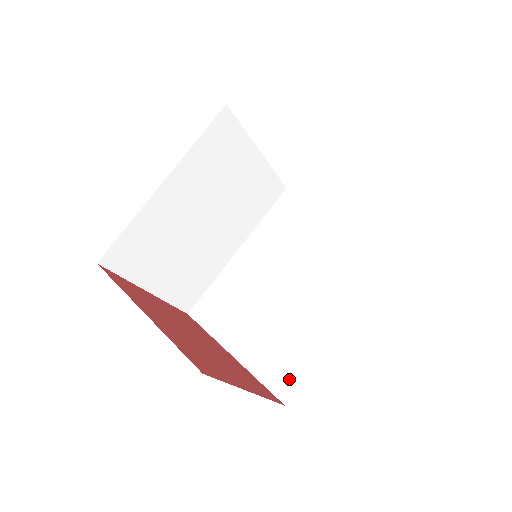
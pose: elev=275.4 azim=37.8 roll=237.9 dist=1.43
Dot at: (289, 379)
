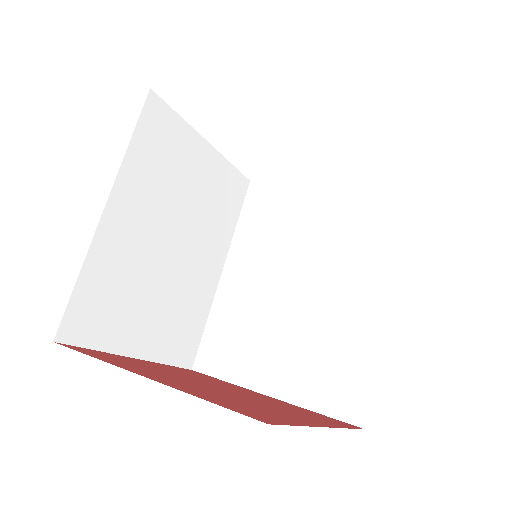
Dot at: (354, 394)
